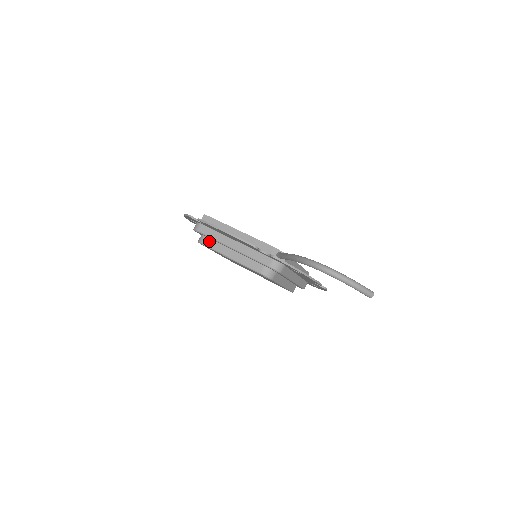
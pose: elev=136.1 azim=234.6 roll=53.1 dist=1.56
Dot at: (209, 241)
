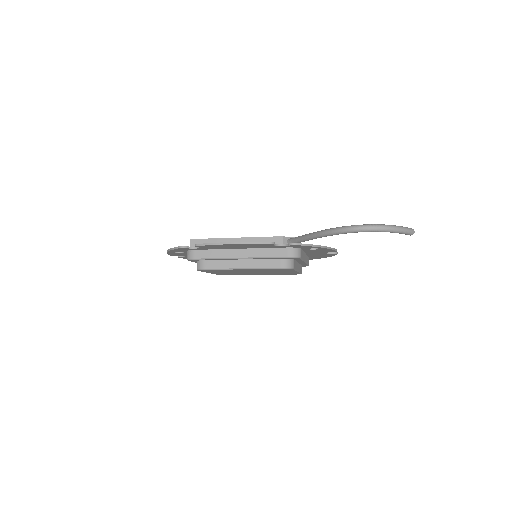
Dot at: (210, 263)
